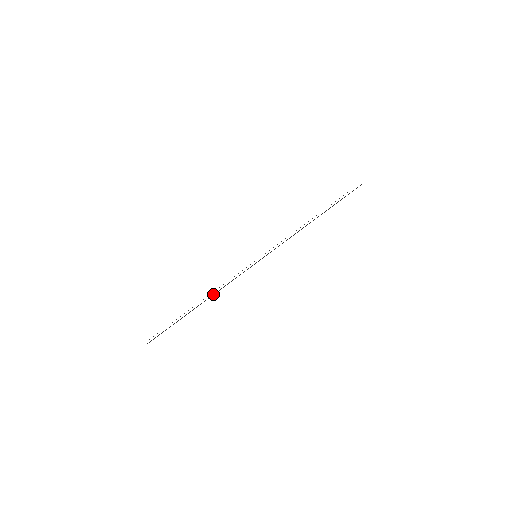
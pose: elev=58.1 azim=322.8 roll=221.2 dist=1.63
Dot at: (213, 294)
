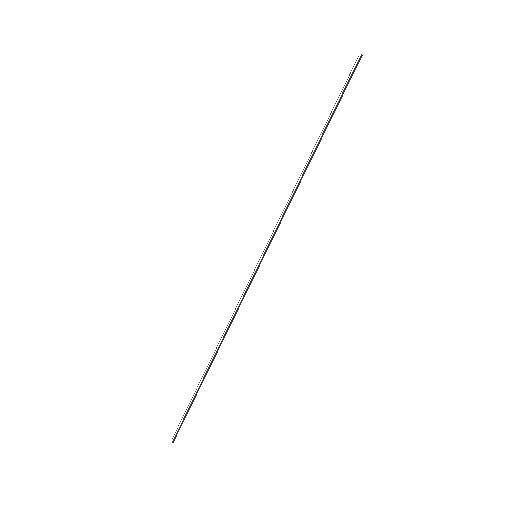
Dot at: (222, 339)
